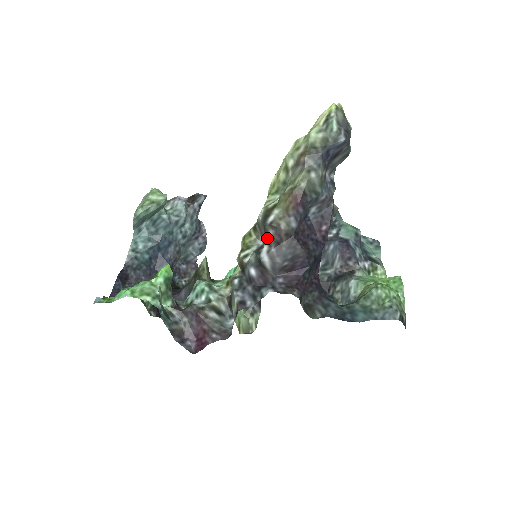
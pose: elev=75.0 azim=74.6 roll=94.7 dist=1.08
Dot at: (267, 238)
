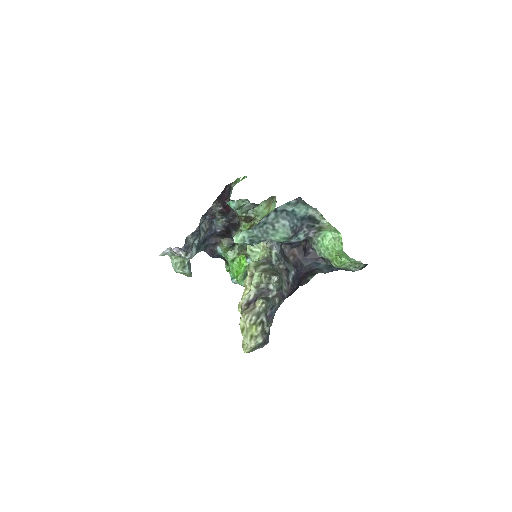
Dot at: occluded
